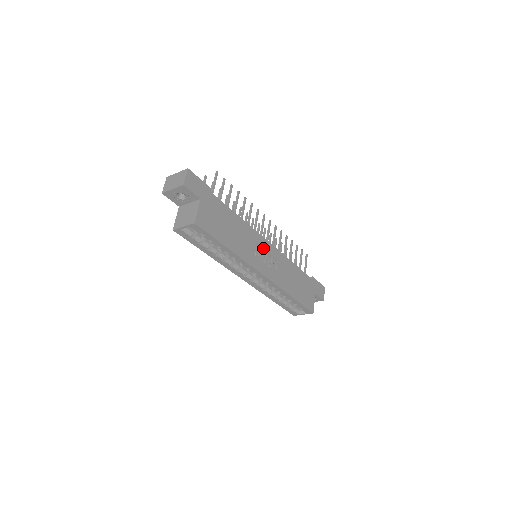
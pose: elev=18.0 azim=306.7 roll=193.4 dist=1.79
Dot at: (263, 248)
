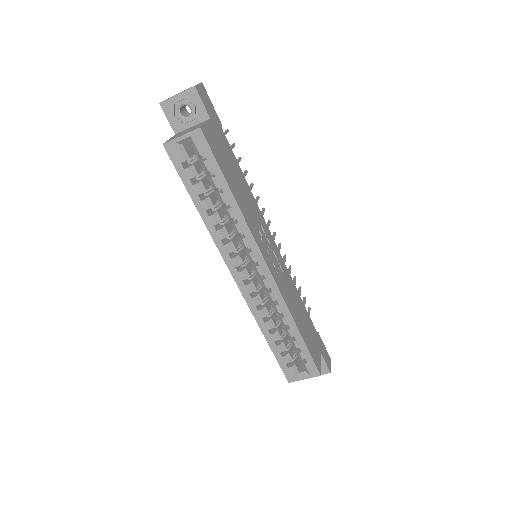
Dot at: (269, 241)
